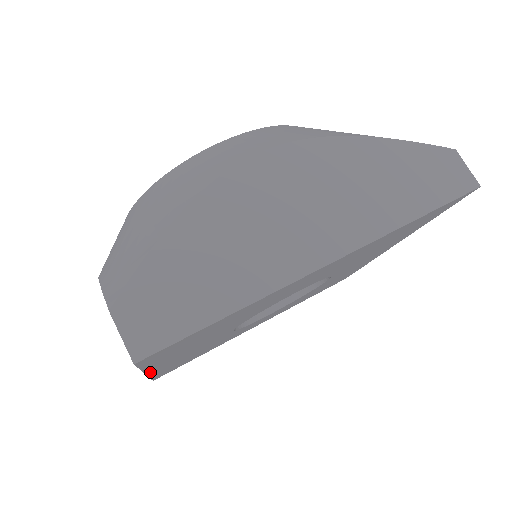
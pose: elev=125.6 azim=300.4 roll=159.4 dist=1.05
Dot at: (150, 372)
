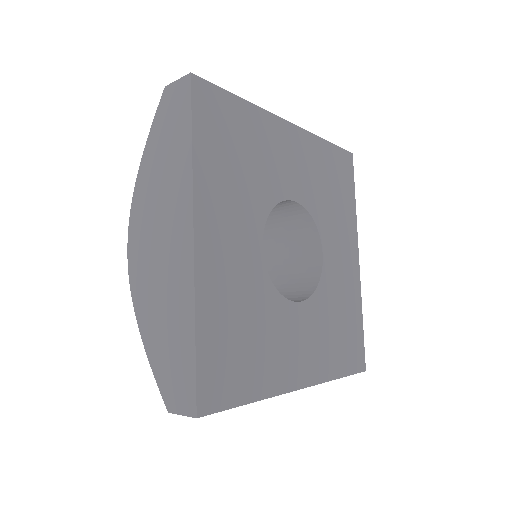
Dot at: (197, 223)
